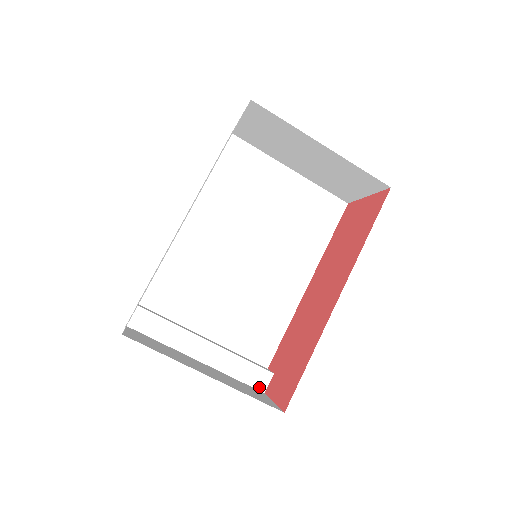
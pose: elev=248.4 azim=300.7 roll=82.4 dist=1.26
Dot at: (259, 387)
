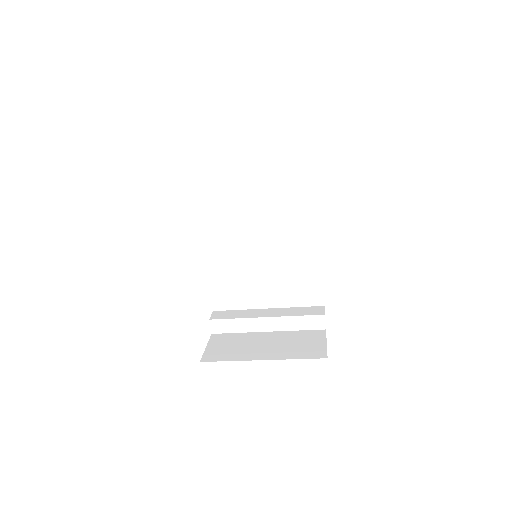
Dot at: (320, 328)
